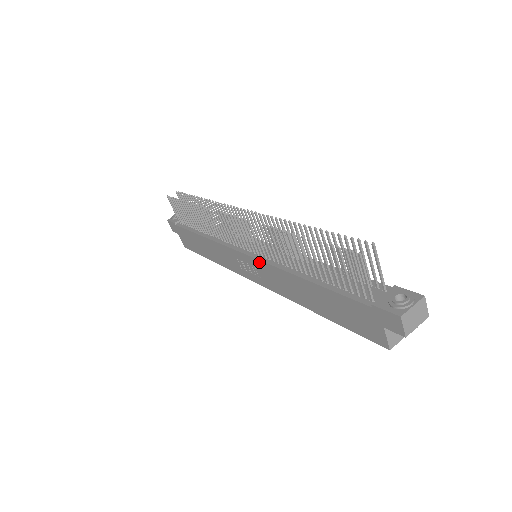
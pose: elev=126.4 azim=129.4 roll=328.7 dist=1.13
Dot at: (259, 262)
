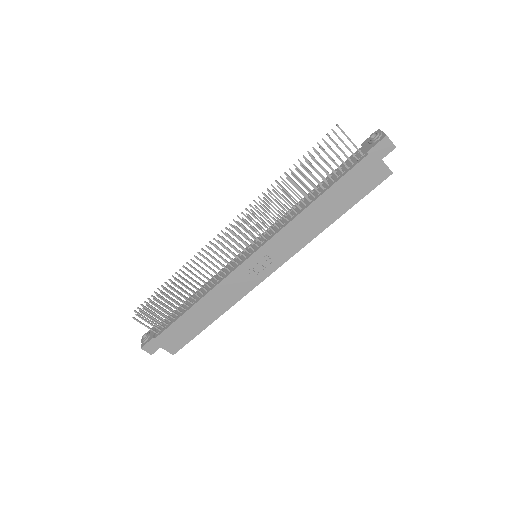
Dot at: (270, 242)
